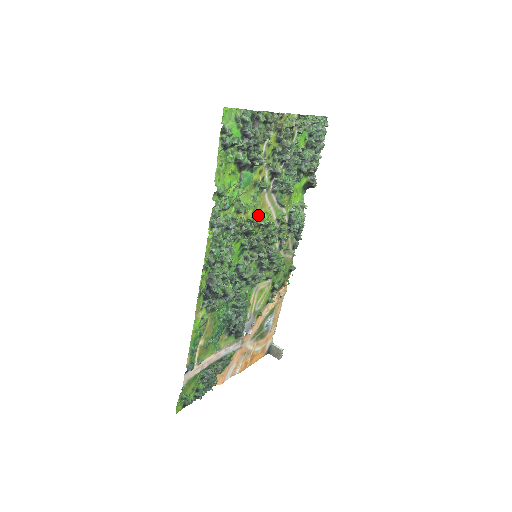
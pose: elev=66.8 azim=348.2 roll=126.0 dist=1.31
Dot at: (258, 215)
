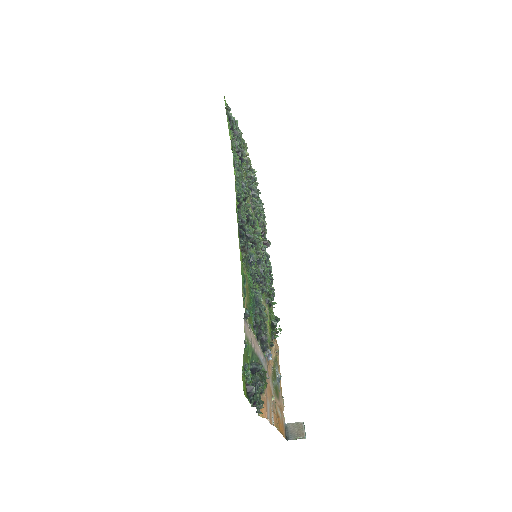
Dot at: occluded
